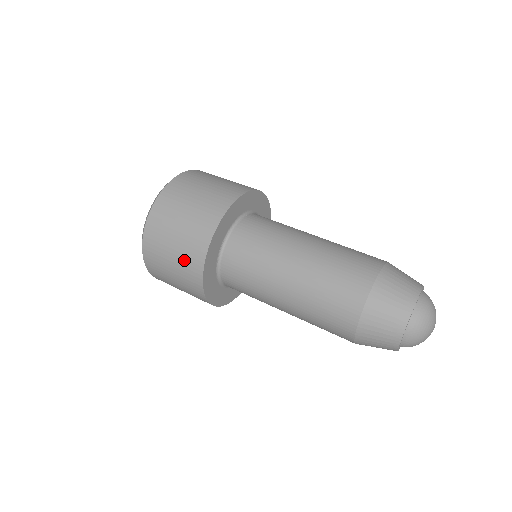
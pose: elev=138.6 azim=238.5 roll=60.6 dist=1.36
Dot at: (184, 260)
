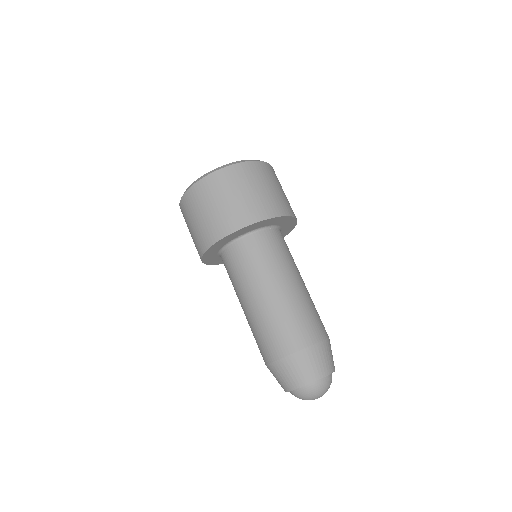
Dot at: (223, 215)
